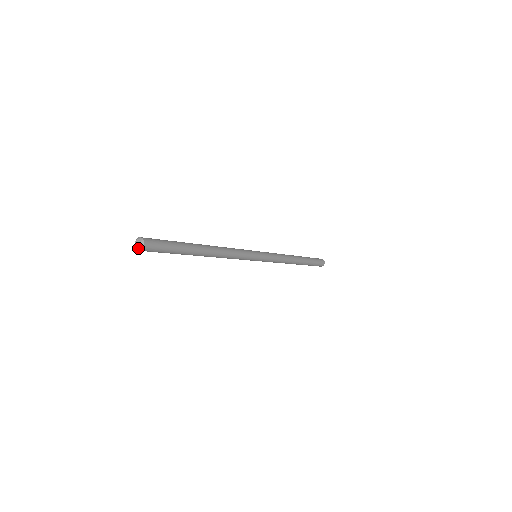
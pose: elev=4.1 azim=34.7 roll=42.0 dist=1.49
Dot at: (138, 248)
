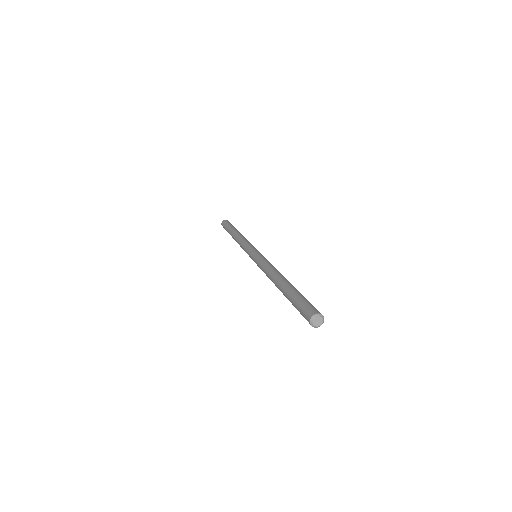
Dot at: occluded
